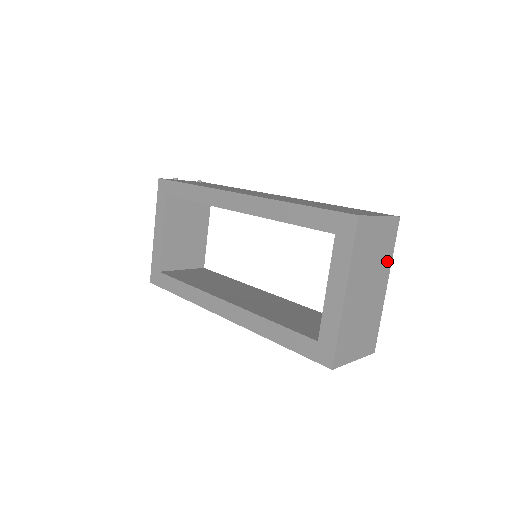
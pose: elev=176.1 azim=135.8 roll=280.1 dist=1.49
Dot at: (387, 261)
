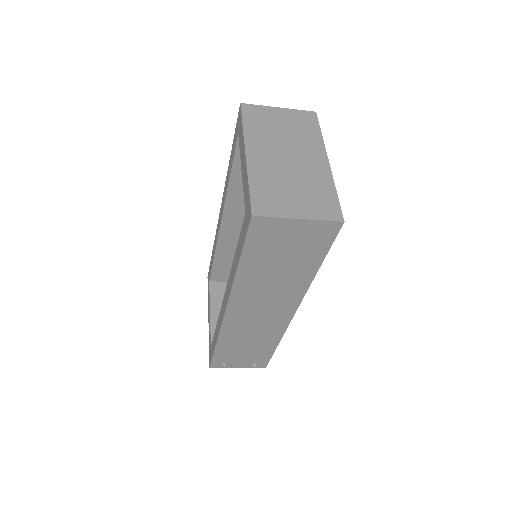
Dot at: (314, 141)
